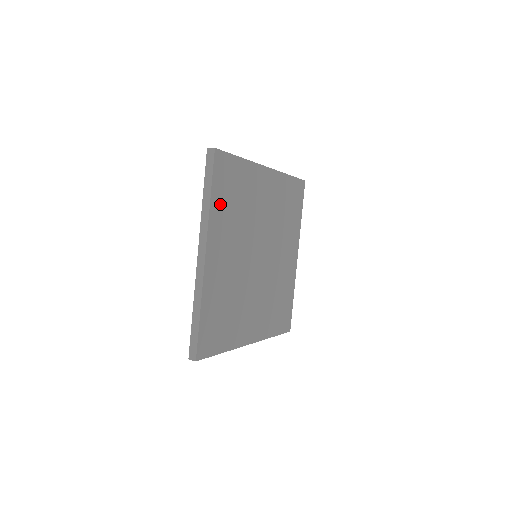
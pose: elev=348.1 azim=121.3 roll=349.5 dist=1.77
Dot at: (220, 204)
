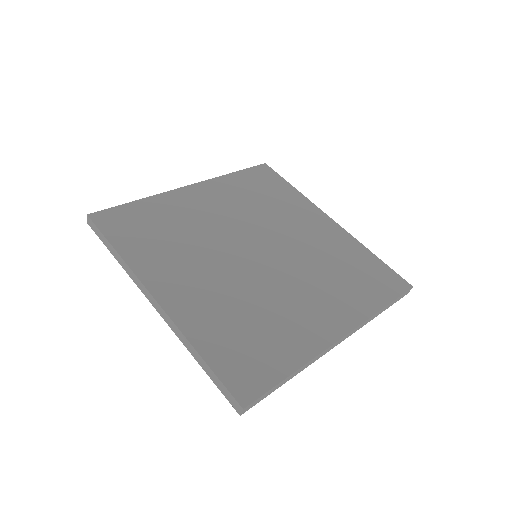
Dot at: (138, 247)
